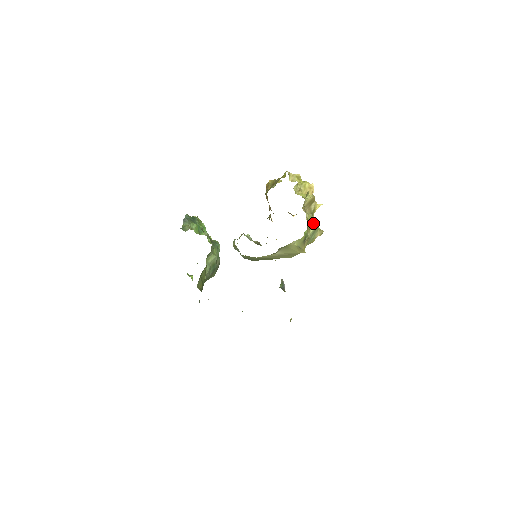
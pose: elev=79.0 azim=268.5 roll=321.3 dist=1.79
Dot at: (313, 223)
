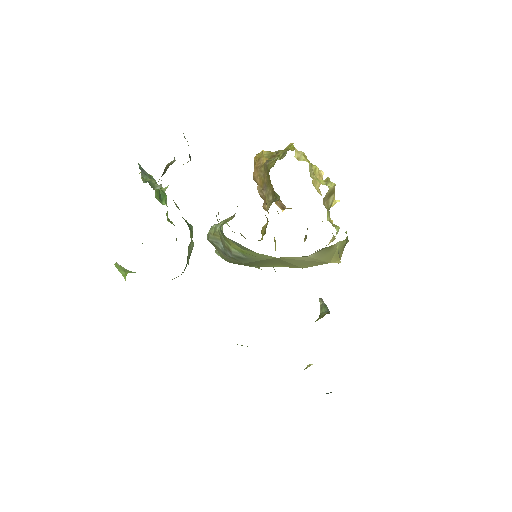
Dot at: occluded
